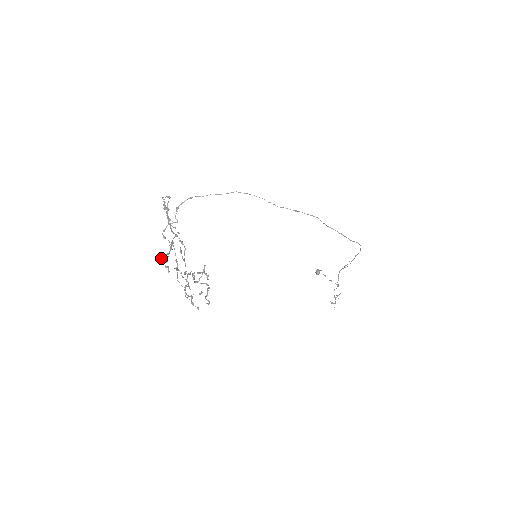
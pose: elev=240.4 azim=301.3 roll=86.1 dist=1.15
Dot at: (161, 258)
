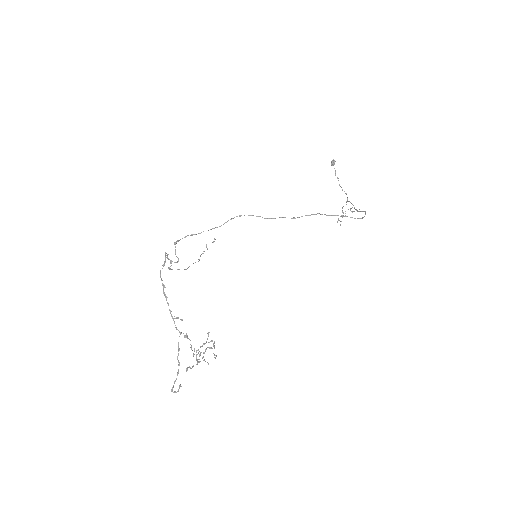
Dot at: occluded
